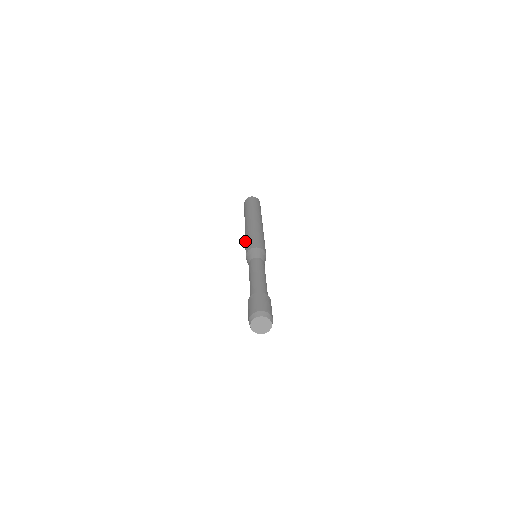
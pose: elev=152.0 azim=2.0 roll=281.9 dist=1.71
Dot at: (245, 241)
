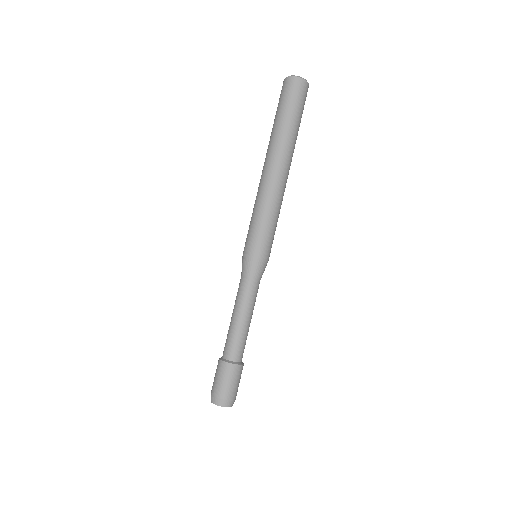
Dot at: (260, 216)
